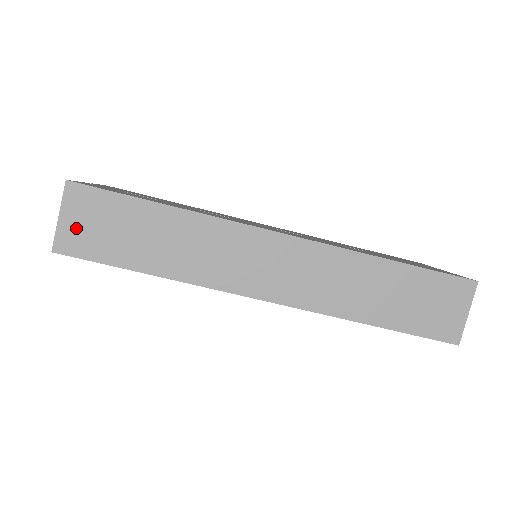
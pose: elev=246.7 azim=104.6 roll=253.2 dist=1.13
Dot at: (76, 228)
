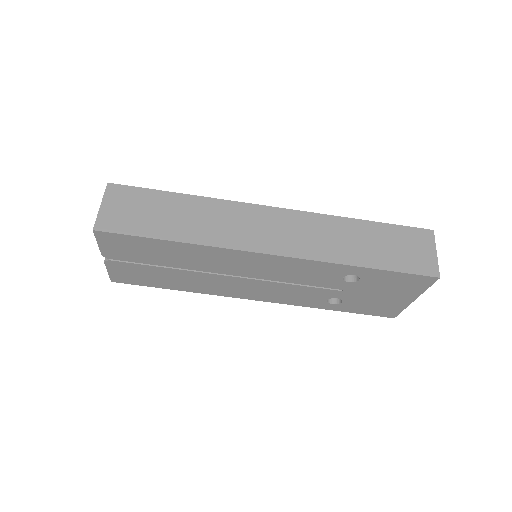
Dot at: (114, 213)
